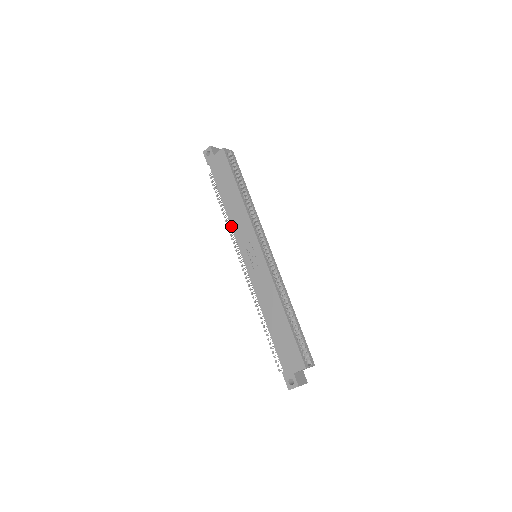
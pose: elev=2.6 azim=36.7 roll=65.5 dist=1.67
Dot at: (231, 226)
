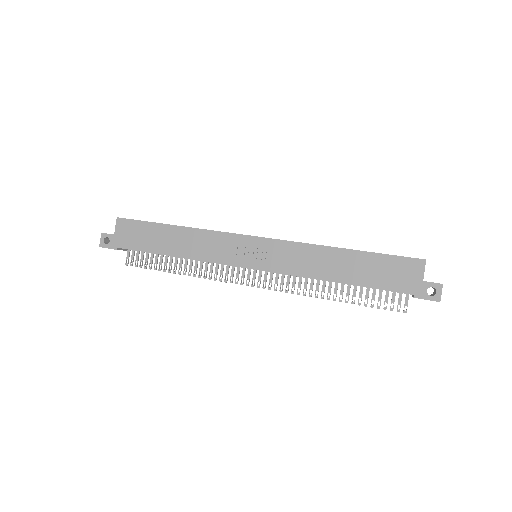
Dot at: (203, 261)
